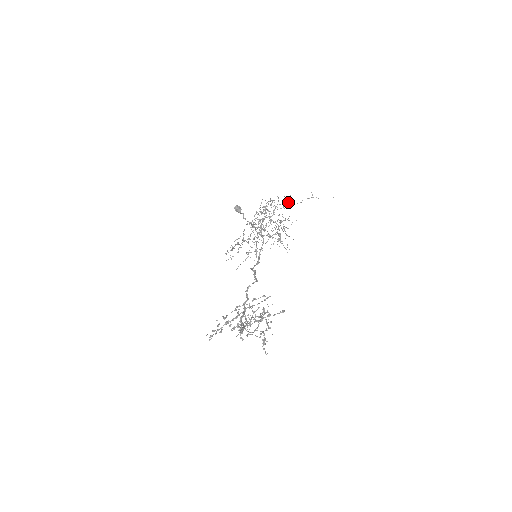
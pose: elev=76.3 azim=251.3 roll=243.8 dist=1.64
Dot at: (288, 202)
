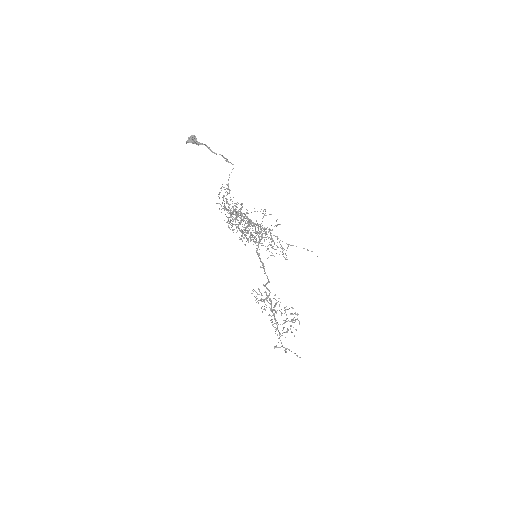
Dot at: occluded
